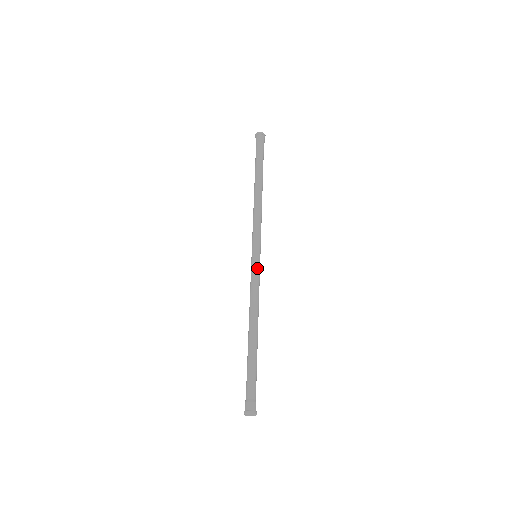
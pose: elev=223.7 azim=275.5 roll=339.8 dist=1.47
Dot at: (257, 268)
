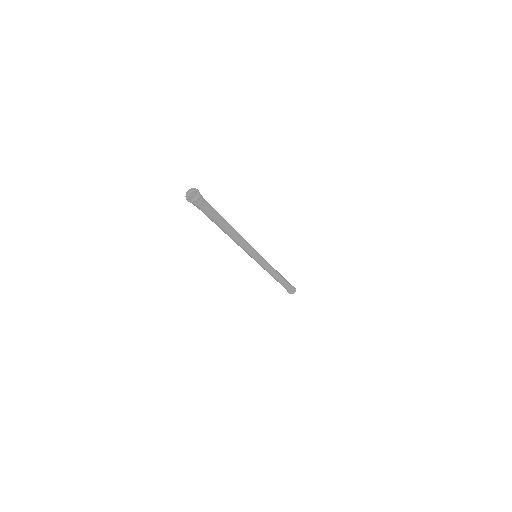
Dot at: (261, 264)
